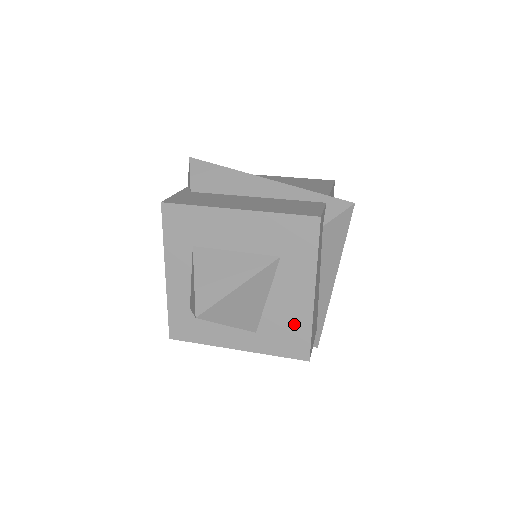
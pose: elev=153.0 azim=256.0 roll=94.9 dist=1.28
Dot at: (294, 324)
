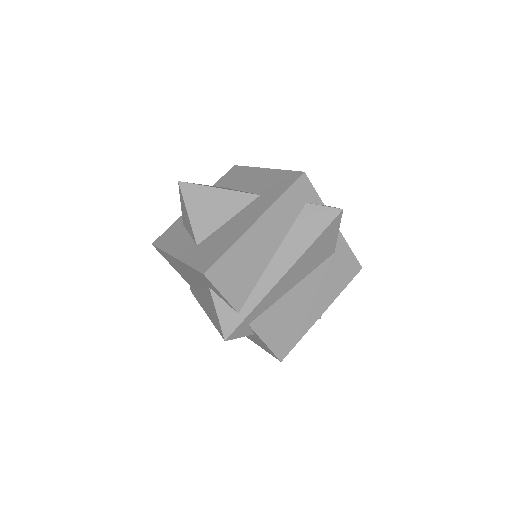
Dot at: (224, 242)
